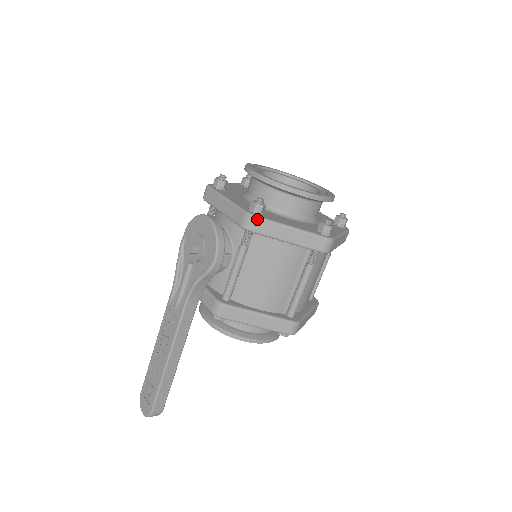
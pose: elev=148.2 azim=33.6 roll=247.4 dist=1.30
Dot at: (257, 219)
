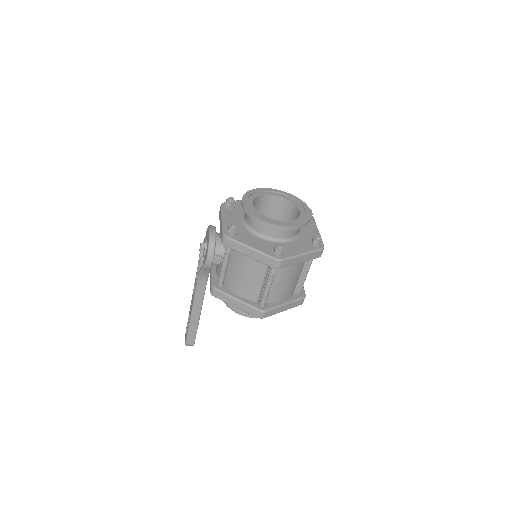
Dot at: (228, 239)
